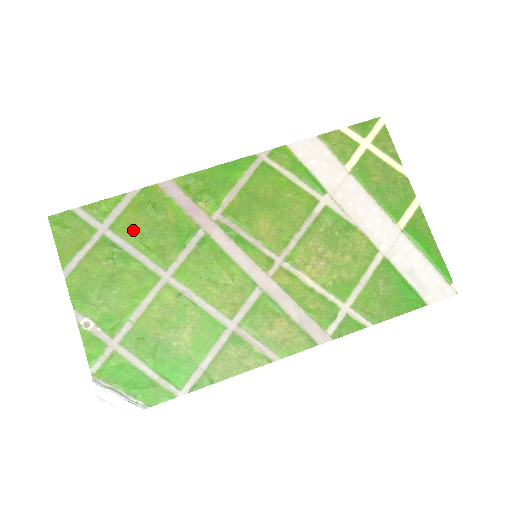
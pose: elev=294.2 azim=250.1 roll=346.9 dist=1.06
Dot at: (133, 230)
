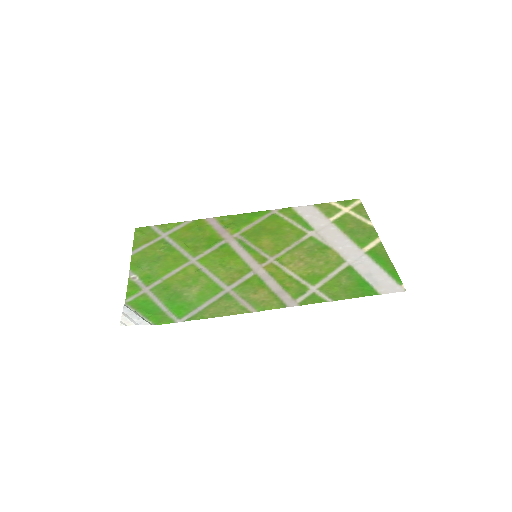
Dot at: (182, 237)
